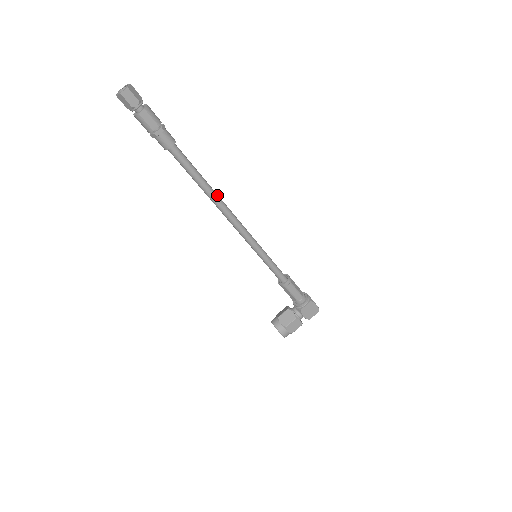
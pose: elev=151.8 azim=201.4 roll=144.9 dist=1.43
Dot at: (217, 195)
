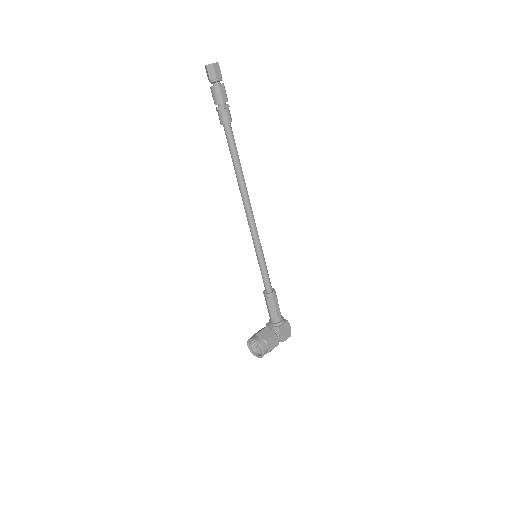
Dot at: occluded
